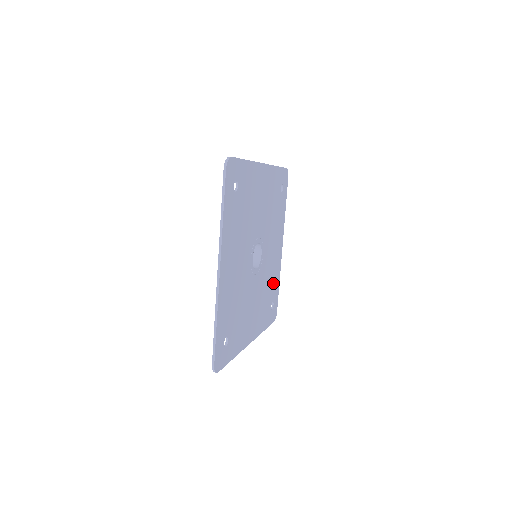
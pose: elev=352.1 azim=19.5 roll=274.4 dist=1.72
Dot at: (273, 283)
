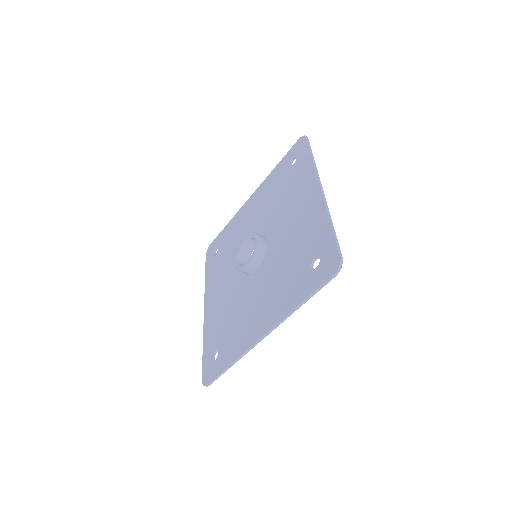
Dot at: occluded
